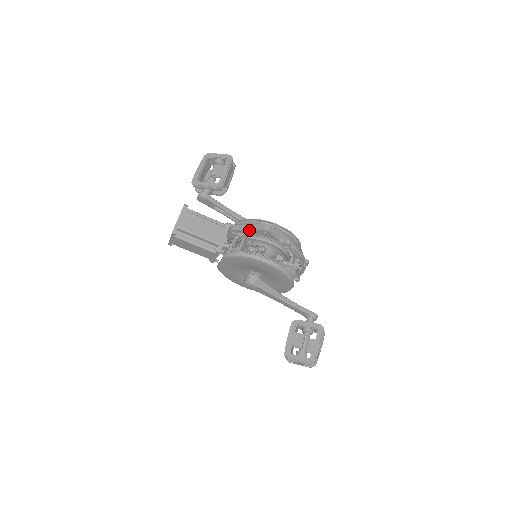
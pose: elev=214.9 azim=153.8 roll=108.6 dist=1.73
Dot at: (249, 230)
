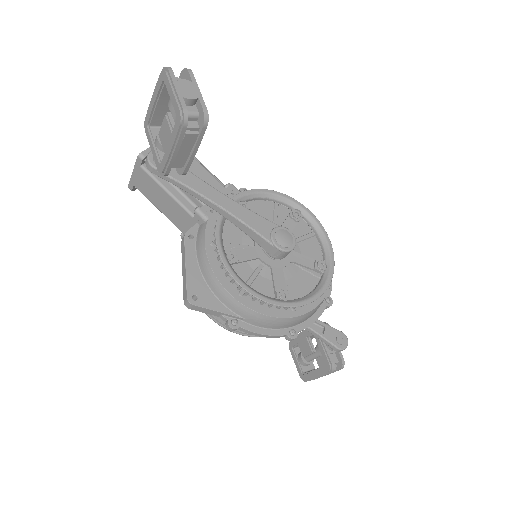
Dot at: (183, 274)
